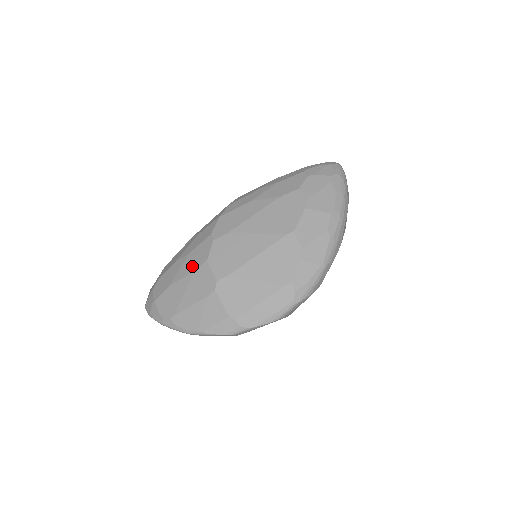
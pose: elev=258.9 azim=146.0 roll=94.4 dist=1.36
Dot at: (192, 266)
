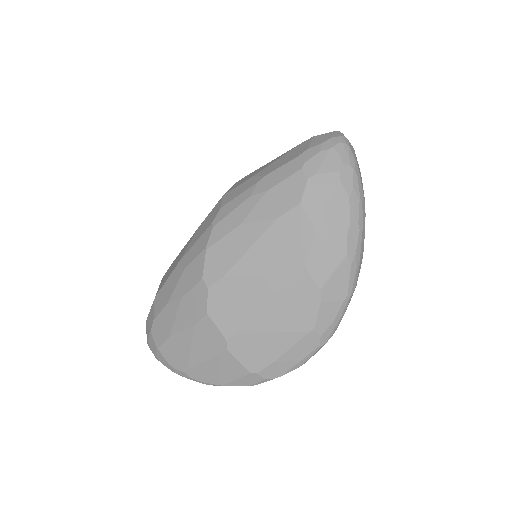
Dot at: (190, 318)
